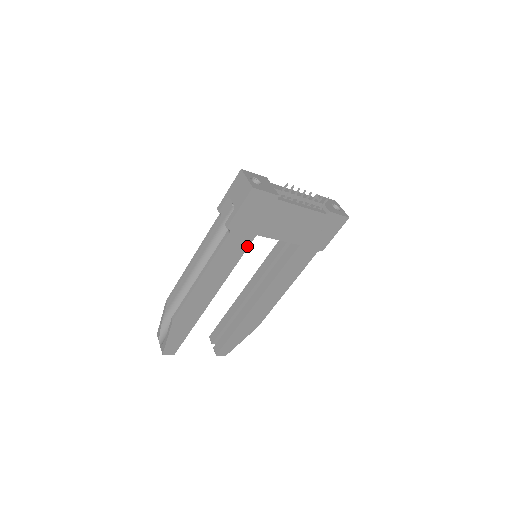
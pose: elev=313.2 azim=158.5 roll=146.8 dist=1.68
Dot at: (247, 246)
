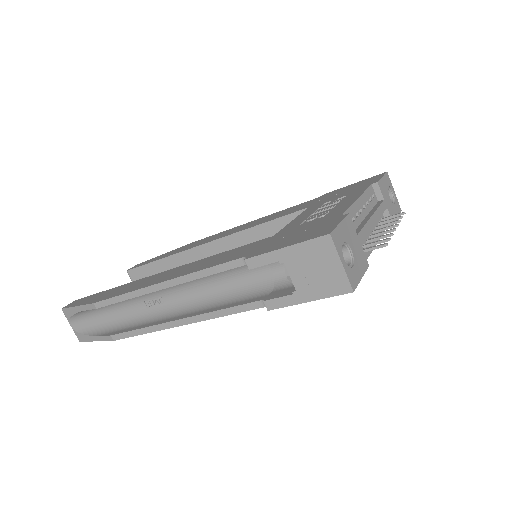
Dot at: occluded
